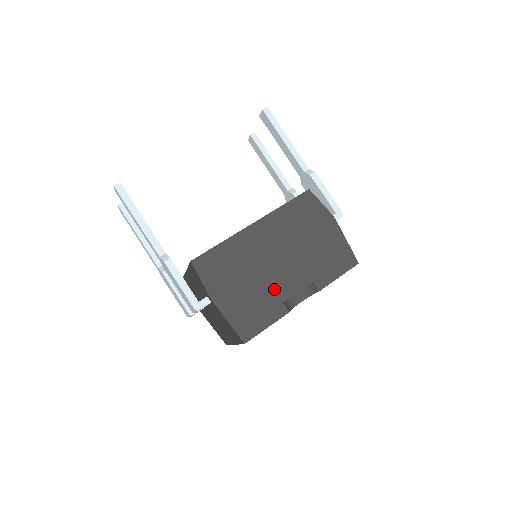
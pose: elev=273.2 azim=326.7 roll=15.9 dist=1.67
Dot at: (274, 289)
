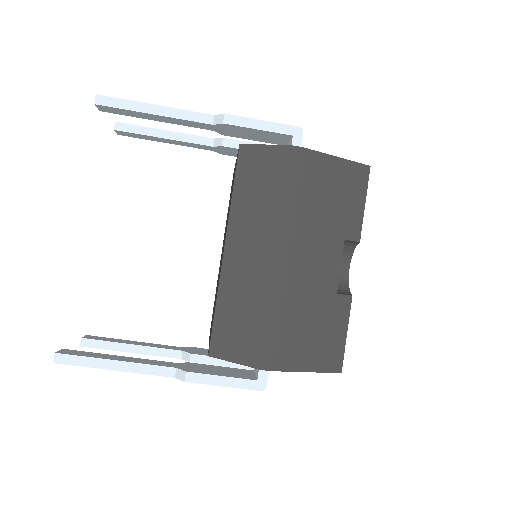
Dot at: (315, 292)
